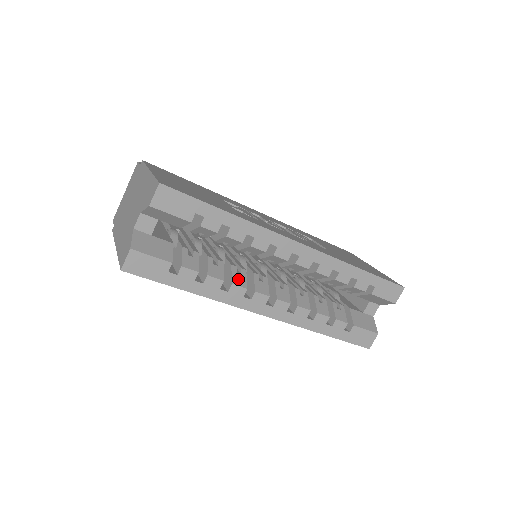
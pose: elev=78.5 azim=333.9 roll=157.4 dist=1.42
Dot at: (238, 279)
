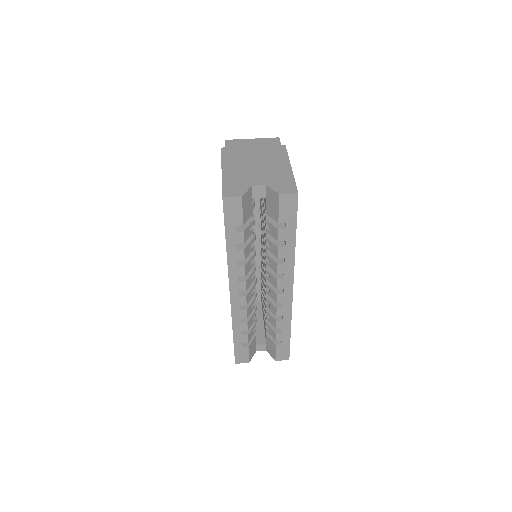
Dot at: (248, 266)
